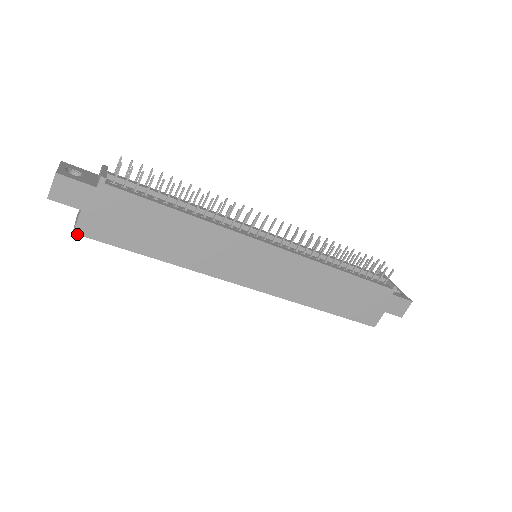
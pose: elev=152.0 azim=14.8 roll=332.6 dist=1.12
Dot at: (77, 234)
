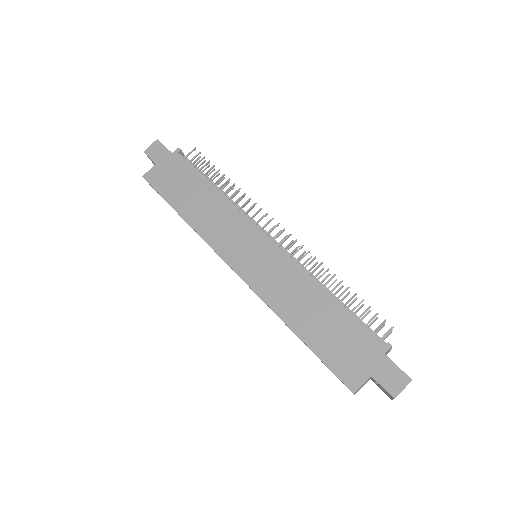
Dot at: (144, 178)
